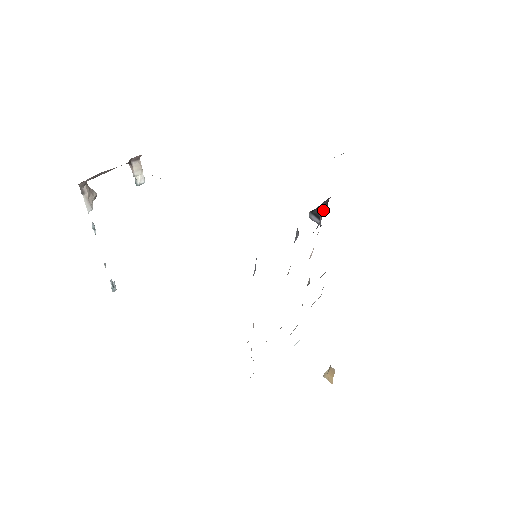
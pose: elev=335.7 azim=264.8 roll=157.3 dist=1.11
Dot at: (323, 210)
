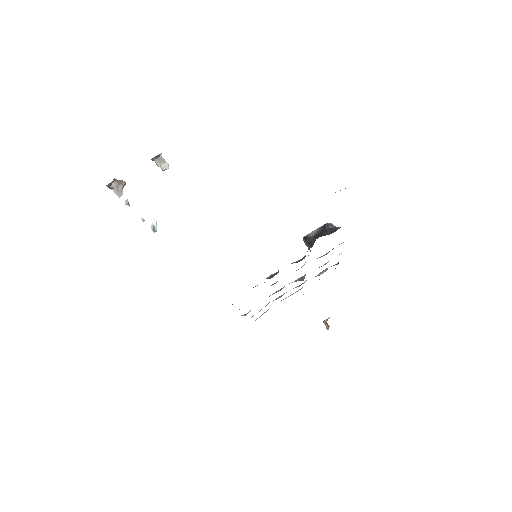
Dot at: (311, 245)
